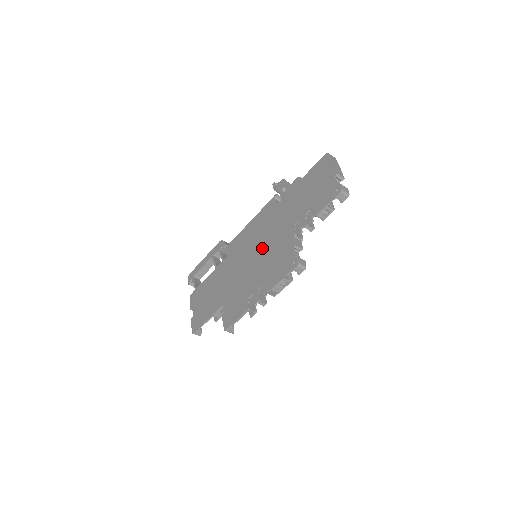
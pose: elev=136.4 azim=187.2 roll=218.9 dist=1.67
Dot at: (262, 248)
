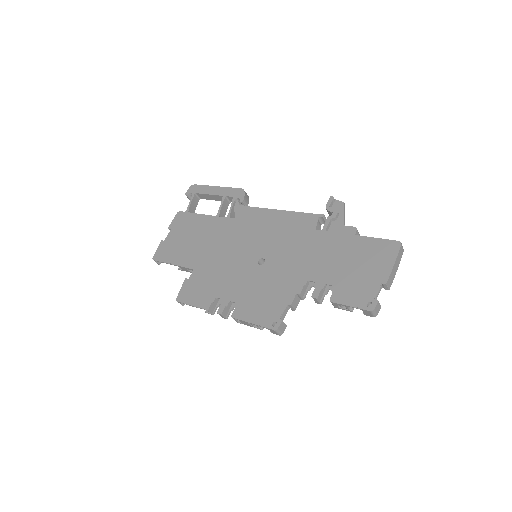
Dot at: (265, 261)
